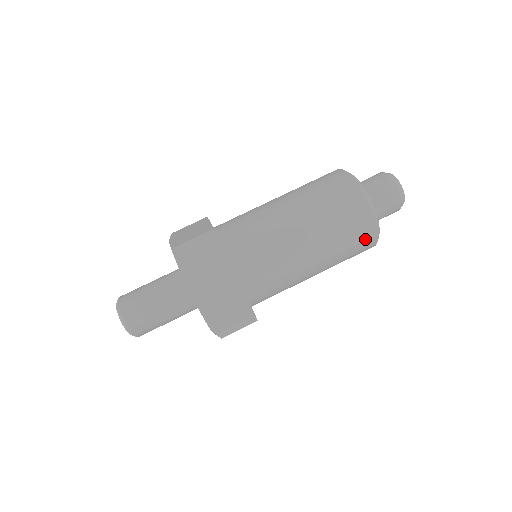
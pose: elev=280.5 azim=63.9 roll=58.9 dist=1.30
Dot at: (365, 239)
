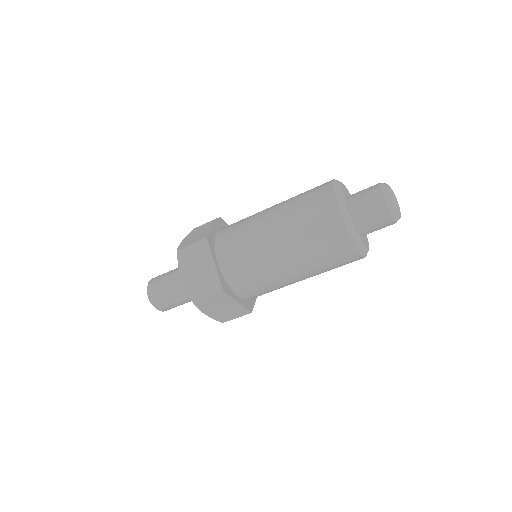
Dot at: occluded
